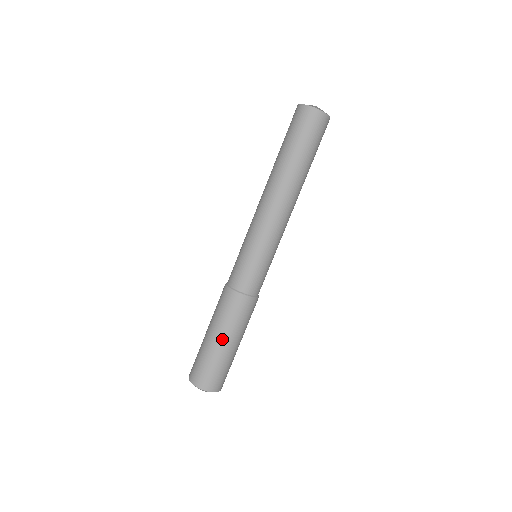
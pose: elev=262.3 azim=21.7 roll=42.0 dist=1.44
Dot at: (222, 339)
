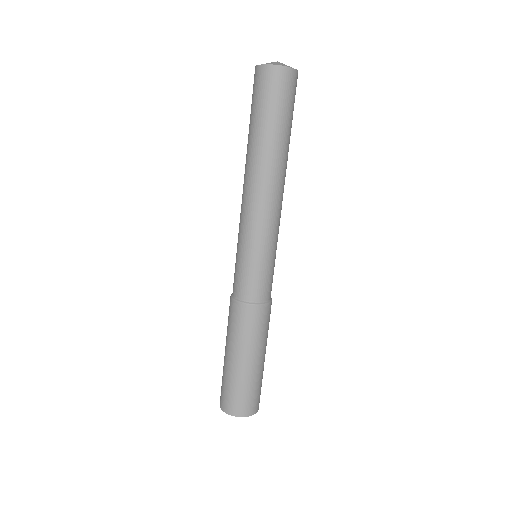
Dot at: (261, 357)
